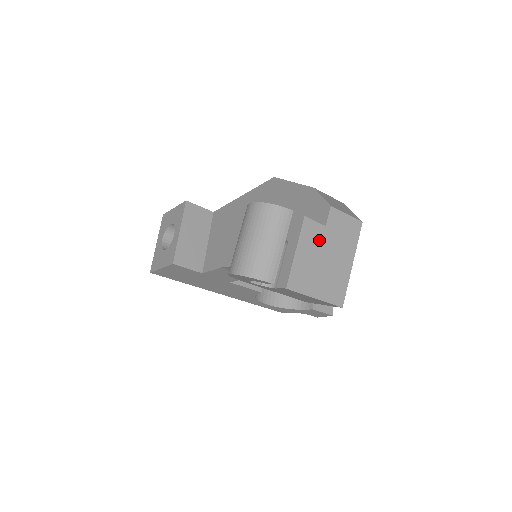
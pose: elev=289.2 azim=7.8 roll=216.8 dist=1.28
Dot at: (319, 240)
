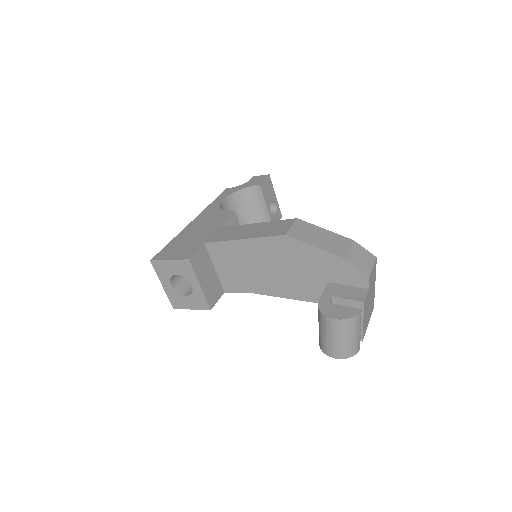
Dot at: (368, 300)
